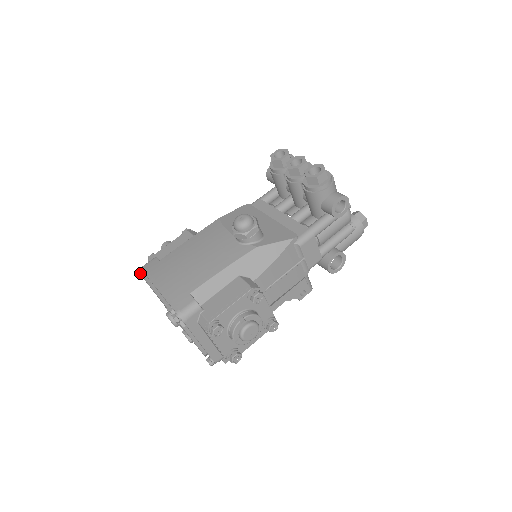
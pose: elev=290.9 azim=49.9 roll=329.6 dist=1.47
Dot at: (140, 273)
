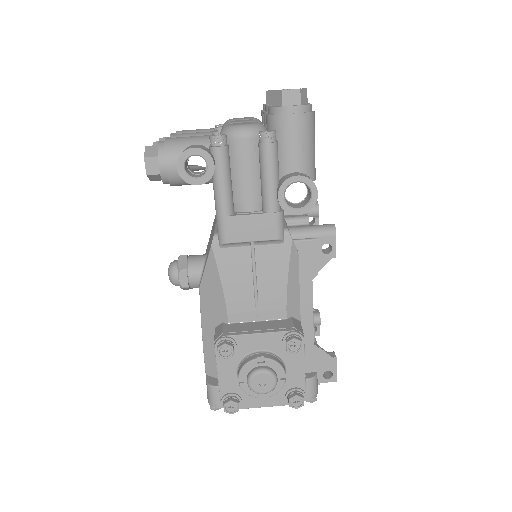
Dot at: occluded
